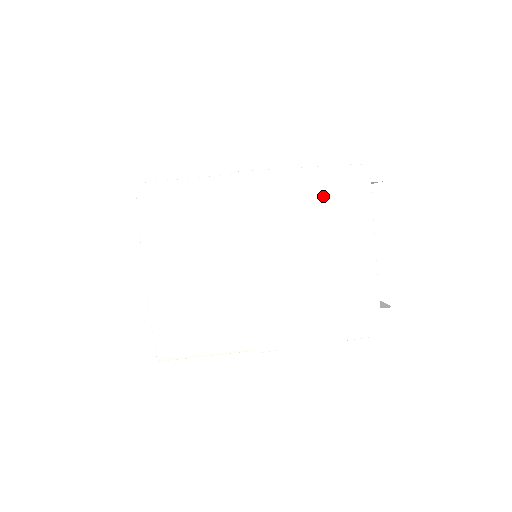
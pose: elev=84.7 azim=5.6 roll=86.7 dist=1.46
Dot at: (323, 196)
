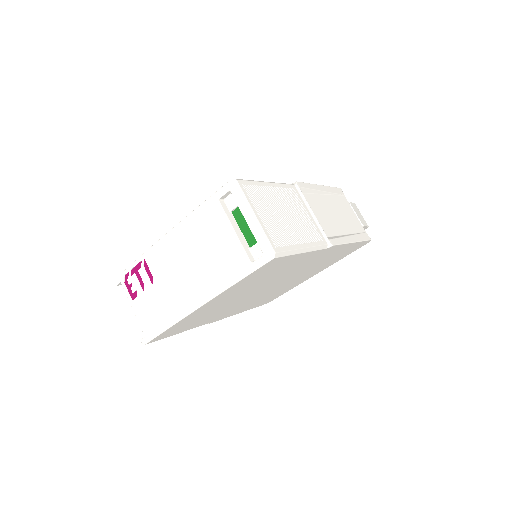
Dot at: (339, 254)
